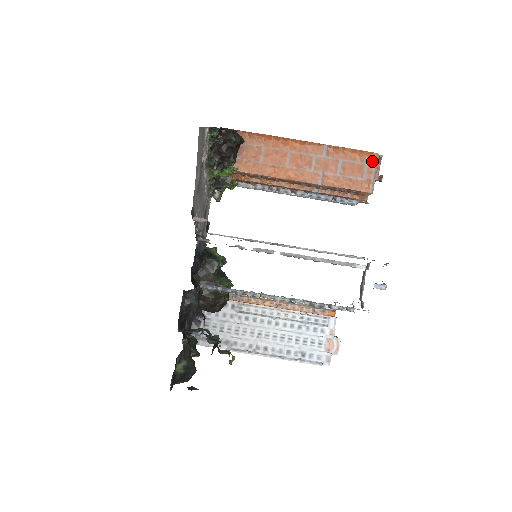
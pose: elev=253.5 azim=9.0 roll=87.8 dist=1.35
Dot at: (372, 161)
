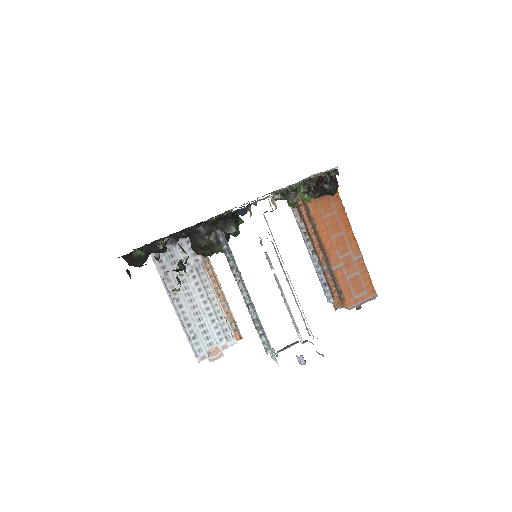
Dot at: (370, 295)
